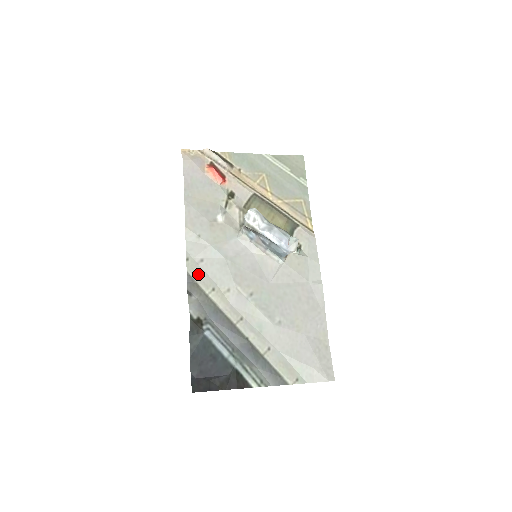
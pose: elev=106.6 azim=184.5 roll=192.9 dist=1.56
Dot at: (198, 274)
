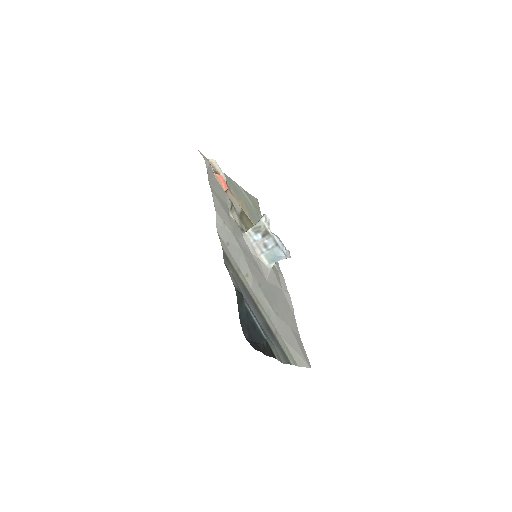
Dot at: (228, 254)
